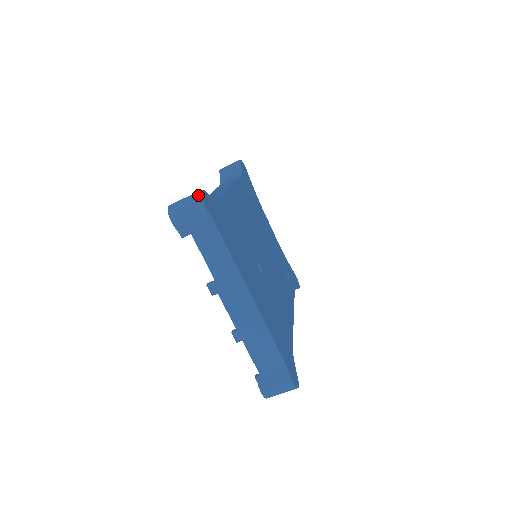
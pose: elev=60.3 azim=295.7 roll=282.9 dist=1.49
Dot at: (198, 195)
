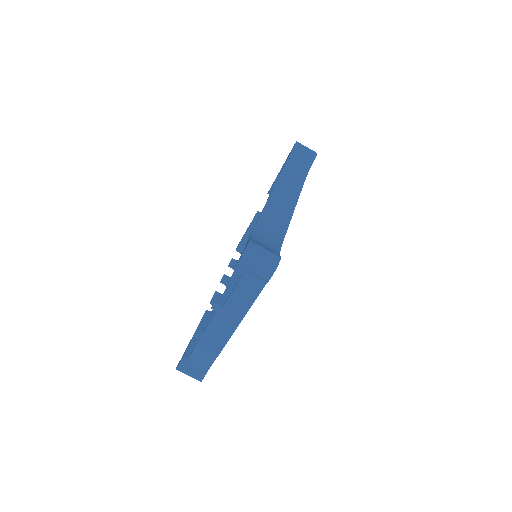
Dot at: (275, 264)
